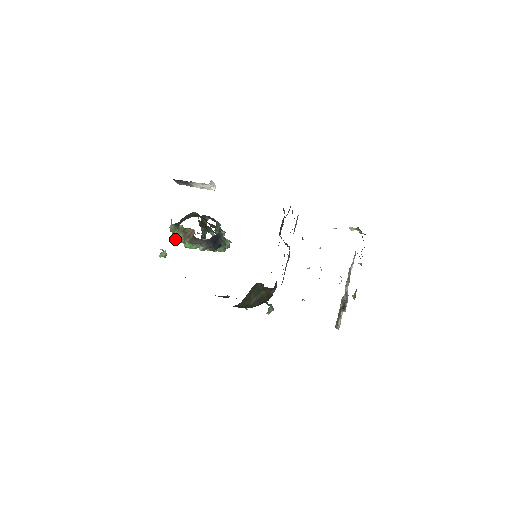
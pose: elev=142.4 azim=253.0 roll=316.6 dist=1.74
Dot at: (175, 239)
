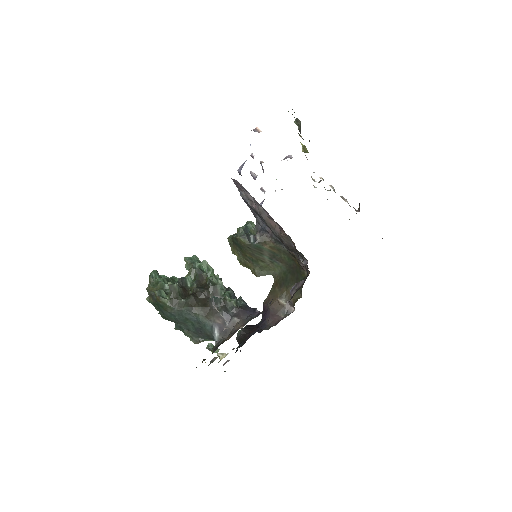
Dot at: occluded
